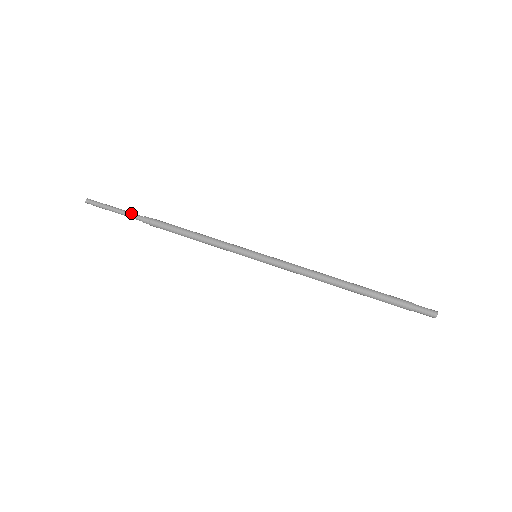
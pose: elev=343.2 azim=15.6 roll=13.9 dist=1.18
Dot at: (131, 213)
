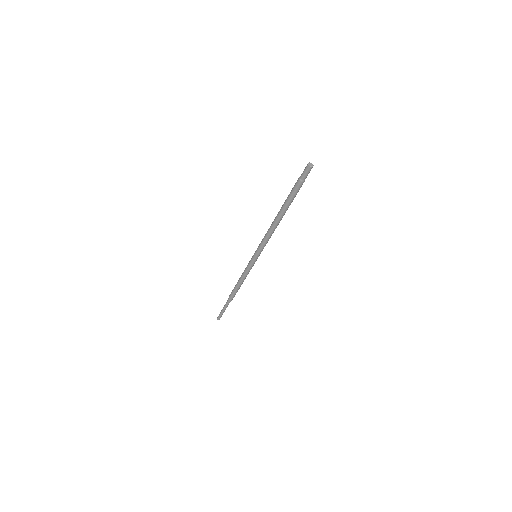
Dot at: (226, 303)
